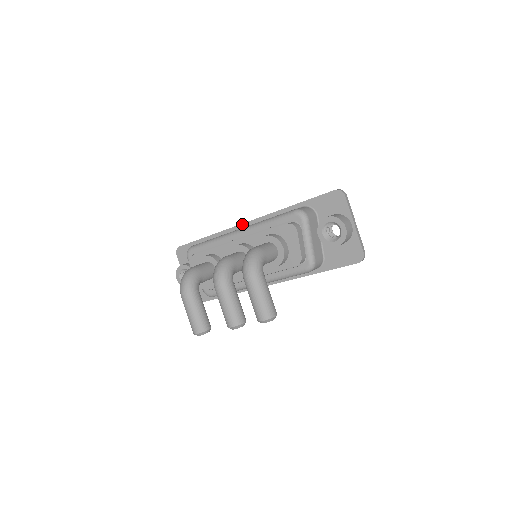
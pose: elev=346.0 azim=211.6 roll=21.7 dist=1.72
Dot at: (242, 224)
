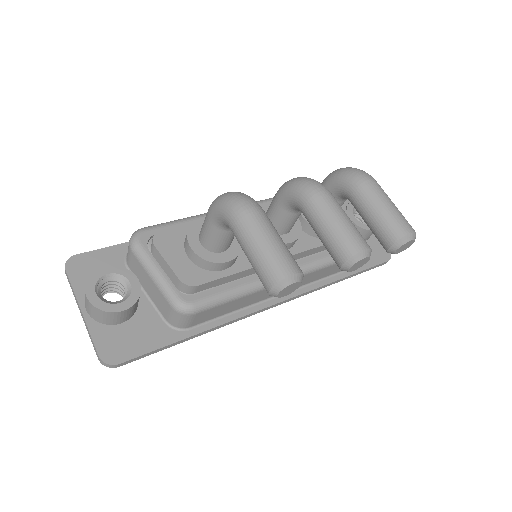
Dot at: occluded
